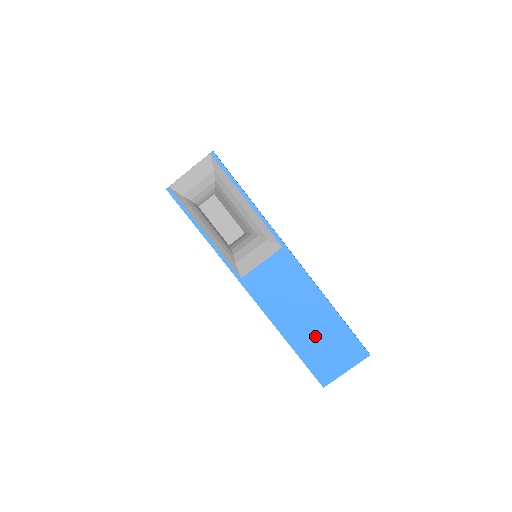
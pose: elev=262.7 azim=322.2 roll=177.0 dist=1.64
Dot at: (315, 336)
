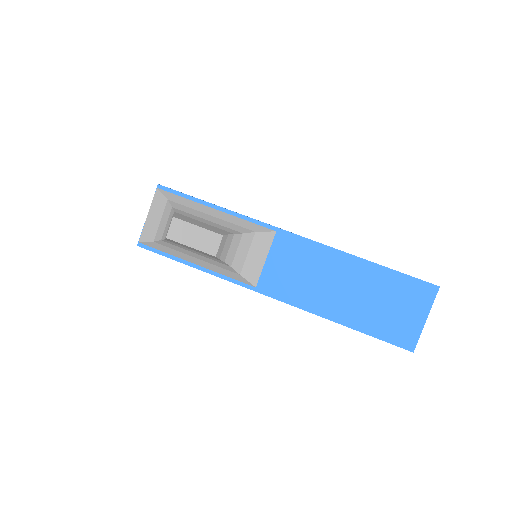
Dot at: (367, 301)
